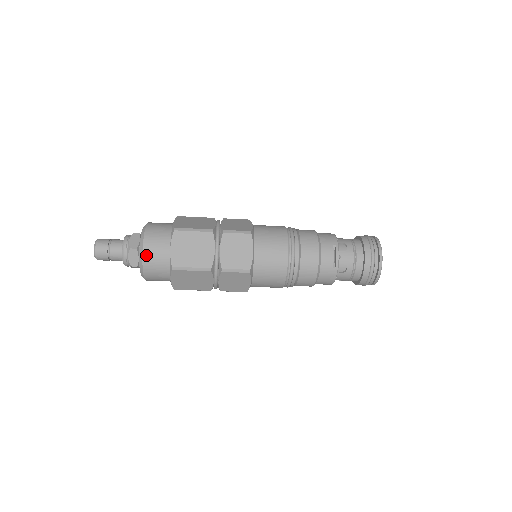
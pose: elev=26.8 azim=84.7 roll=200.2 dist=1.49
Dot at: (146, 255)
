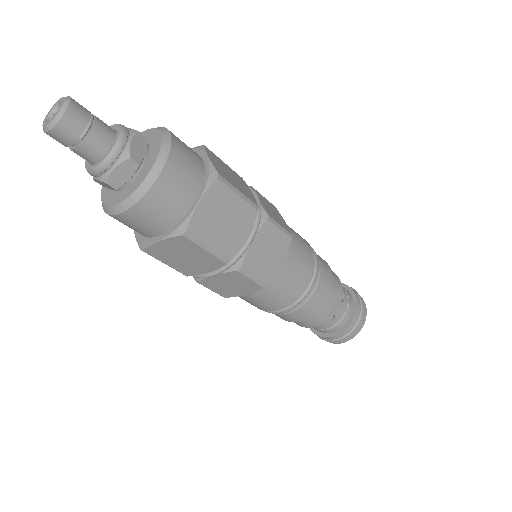
Dot at: (157, 189)
